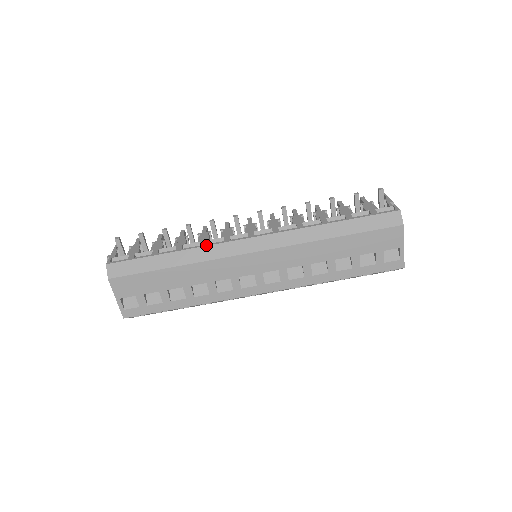
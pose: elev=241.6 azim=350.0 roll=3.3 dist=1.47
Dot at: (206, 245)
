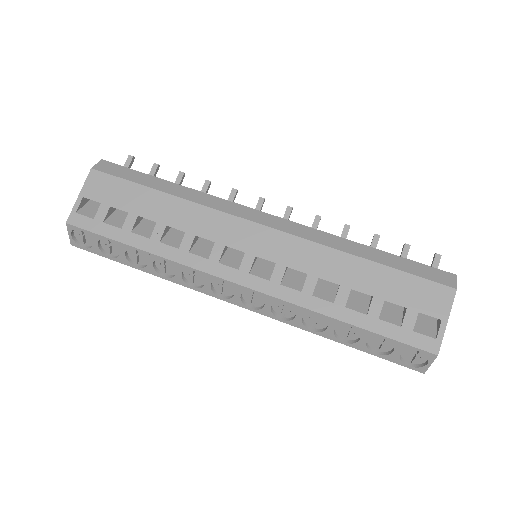
Dot at: (214, 196)
